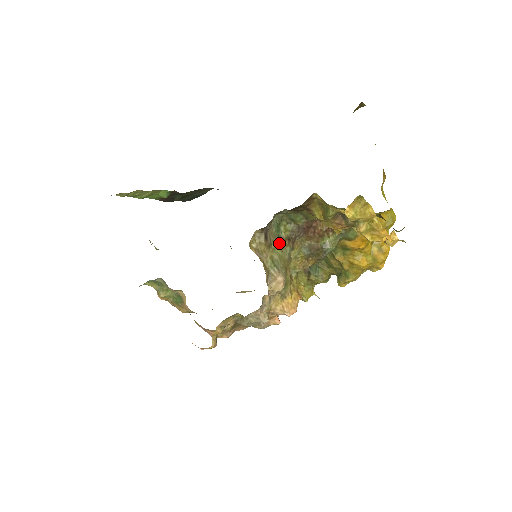
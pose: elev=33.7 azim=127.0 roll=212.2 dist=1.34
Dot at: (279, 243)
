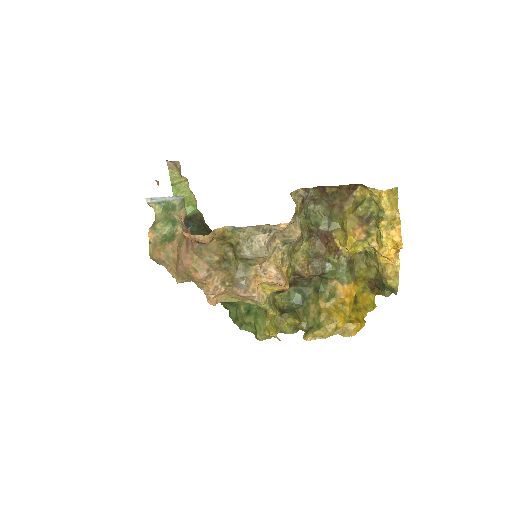
Dot at: (304, 221)
